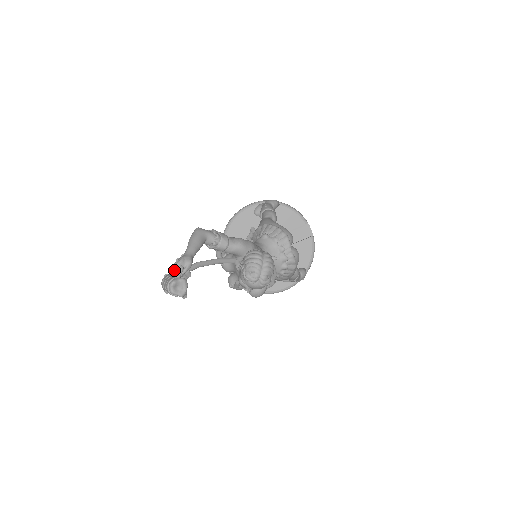
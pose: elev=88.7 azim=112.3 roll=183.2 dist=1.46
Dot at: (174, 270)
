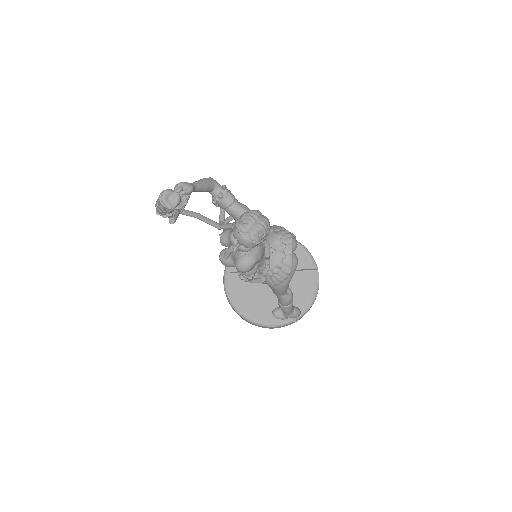
Dot at: occluded
